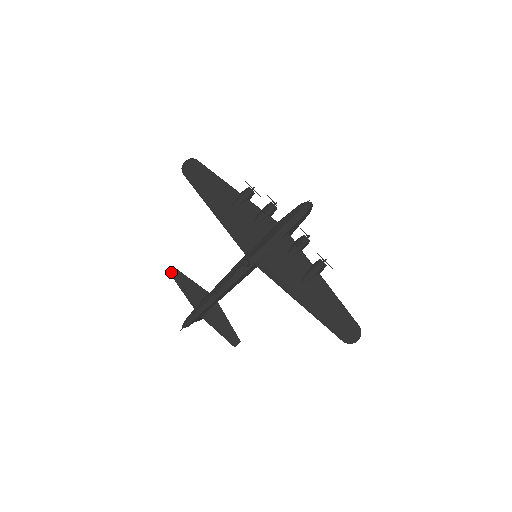
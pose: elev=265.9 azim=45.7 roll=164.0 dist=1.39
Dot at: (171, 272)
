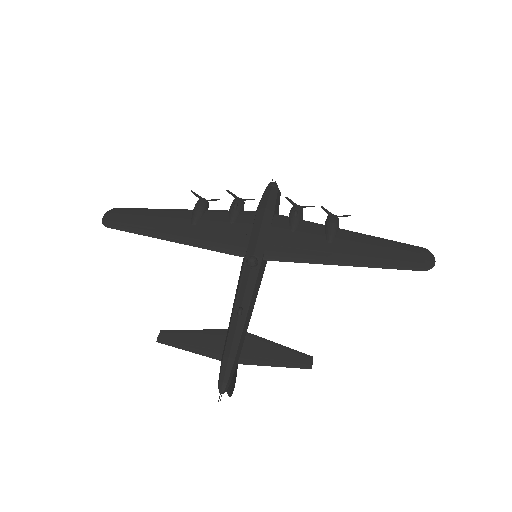
Dot at: occluded
